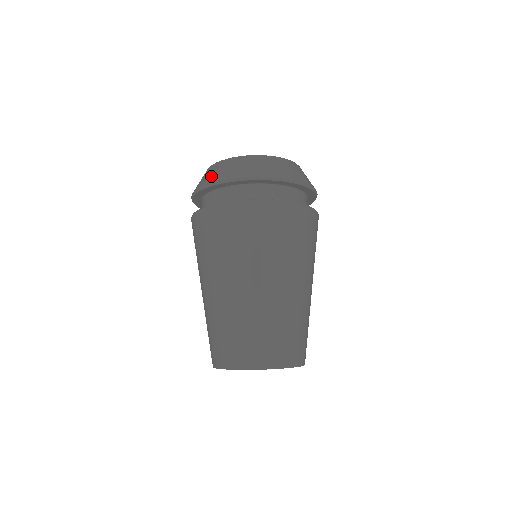
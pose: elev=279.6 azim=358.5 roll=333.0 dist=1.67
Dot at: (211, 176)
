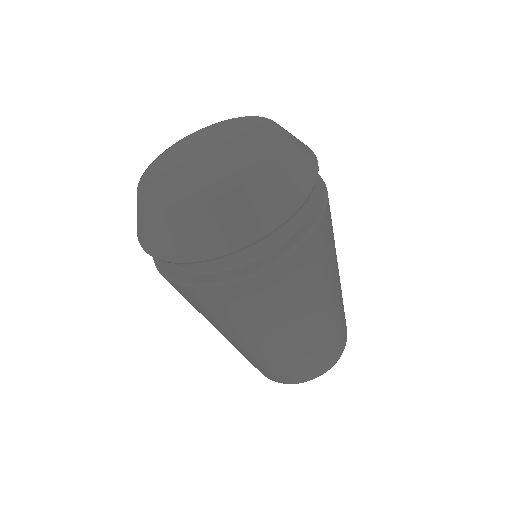
Dot at: (190, 244)
